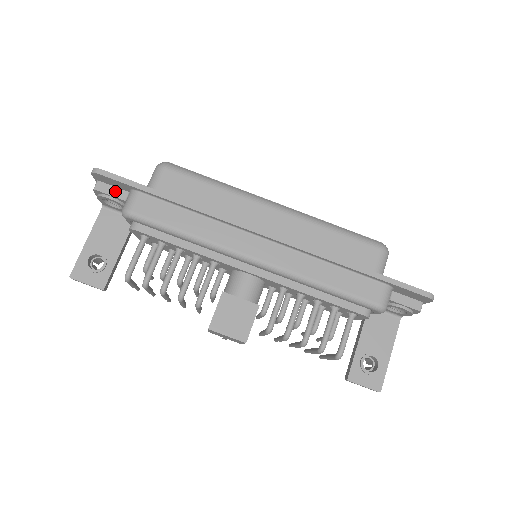
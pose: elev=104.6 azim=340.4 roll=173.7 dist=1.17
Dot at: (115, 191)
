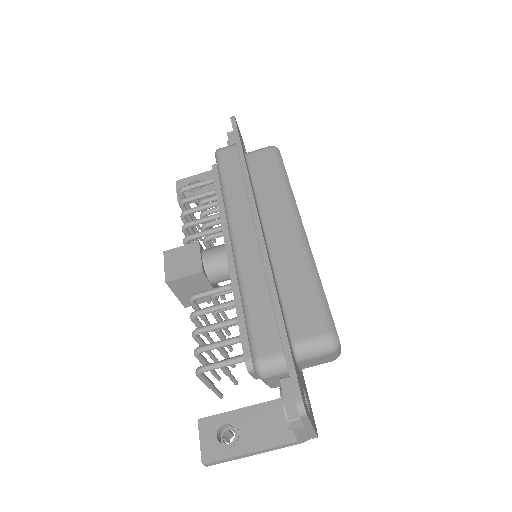
Dot at: (234, 141)
